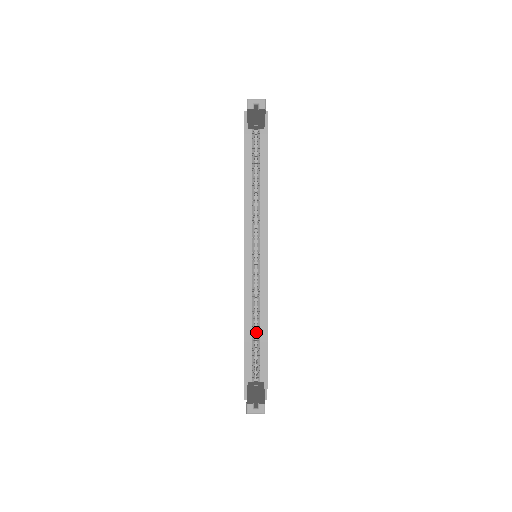
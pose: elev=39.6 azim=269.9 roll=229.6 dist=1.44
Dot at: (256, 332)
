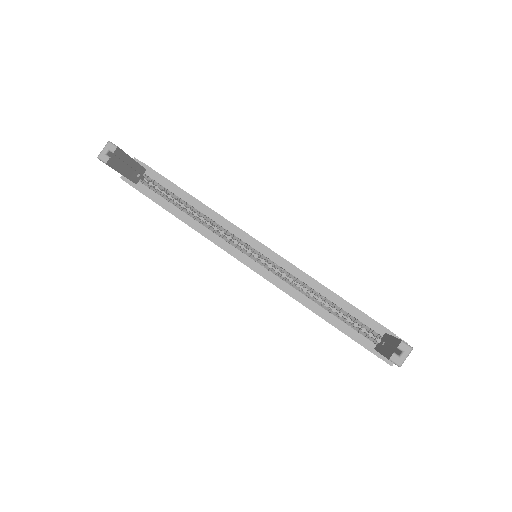
Dot at: (331, 307)
